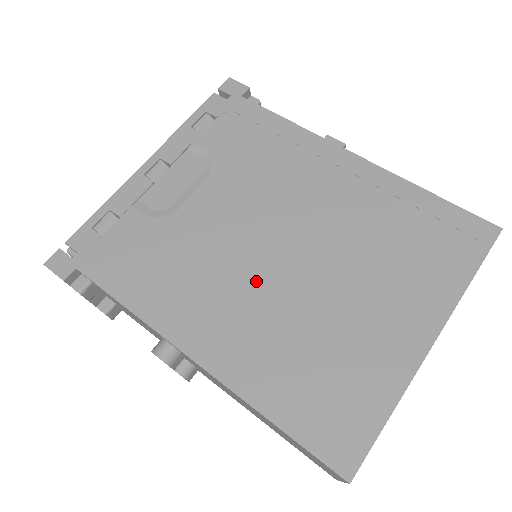
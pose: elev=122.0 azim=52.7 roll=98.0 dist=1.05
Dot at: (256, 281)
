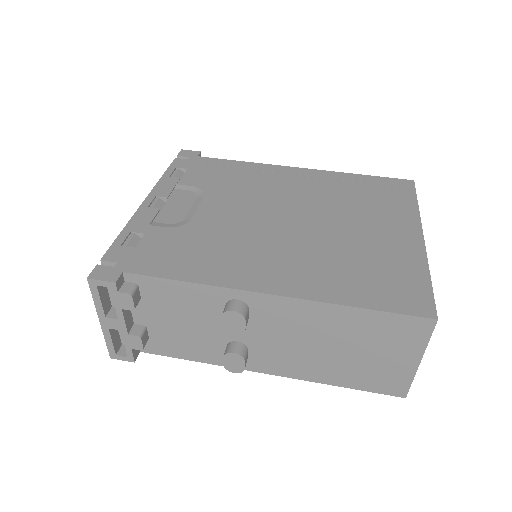
Dot at: (284, 239)
